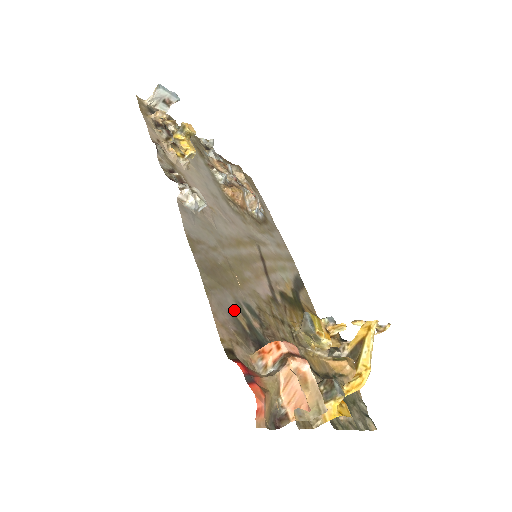
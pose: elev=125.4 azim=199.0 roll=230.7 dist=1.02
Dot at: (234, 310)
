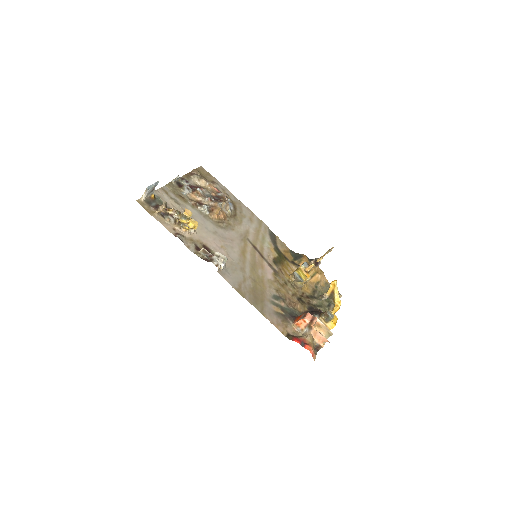
Dot at: (274, 309)
